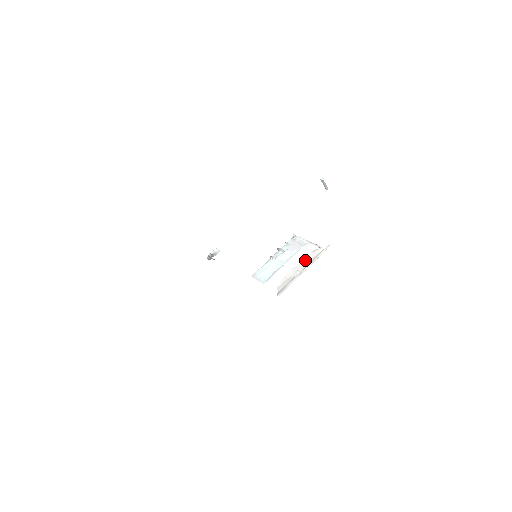
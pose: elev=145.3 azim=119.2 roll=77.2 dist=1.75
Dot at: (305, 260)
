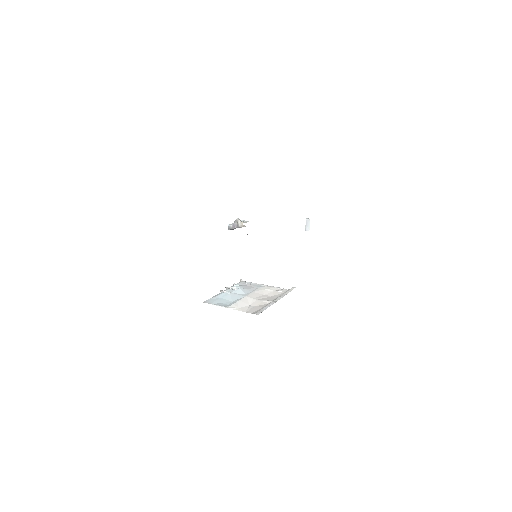
Dot at: (270, 296)
